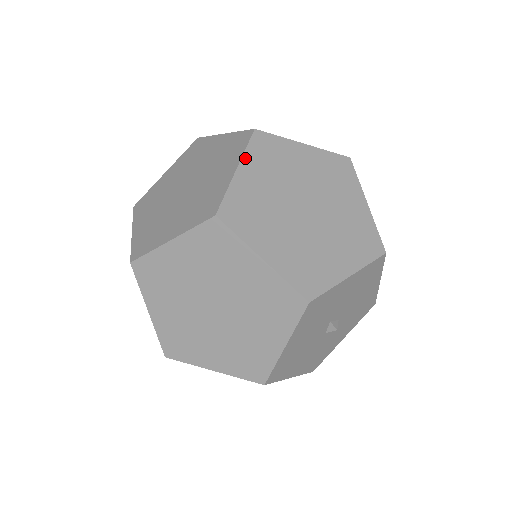
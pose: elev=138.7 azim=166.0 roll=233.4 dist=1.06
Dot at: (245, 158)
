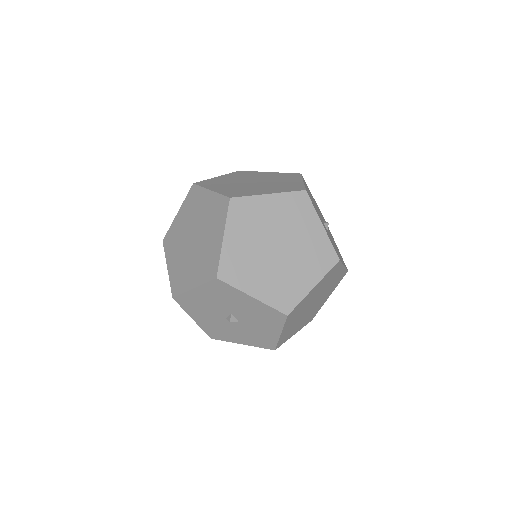
Dot at: (280, 195)
